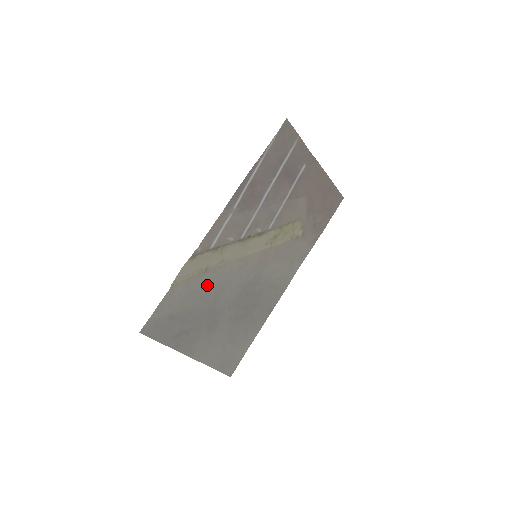
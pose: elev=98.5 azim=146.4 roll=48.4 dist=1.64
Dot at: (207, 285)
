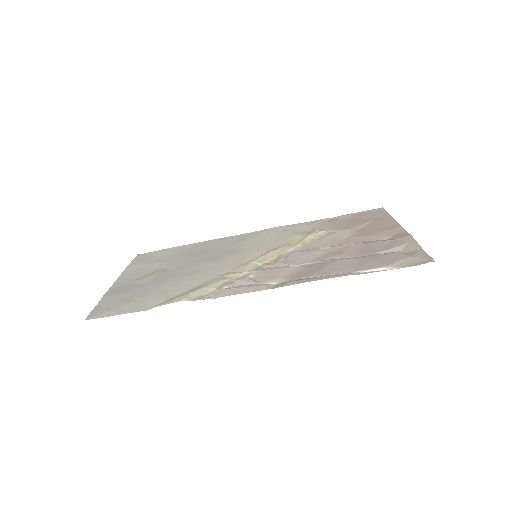
Dot at: (187, 282)
